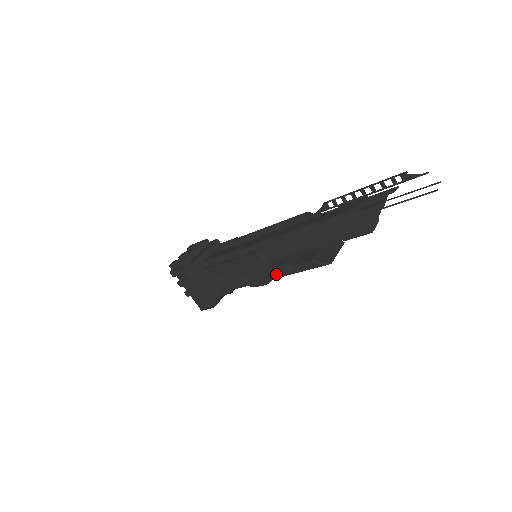
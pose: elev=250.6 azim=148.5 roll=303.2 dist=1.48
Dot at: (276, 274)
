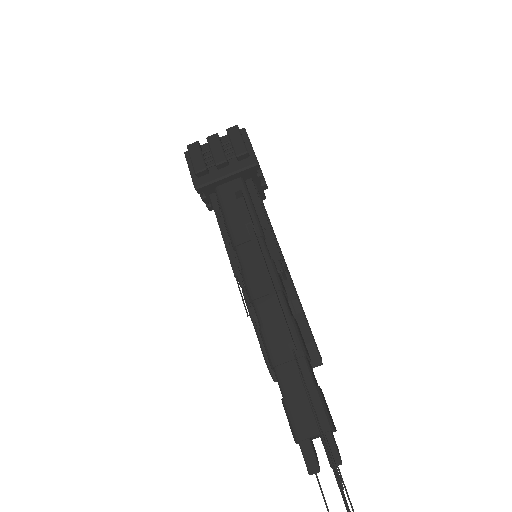
Dot at: occluded
